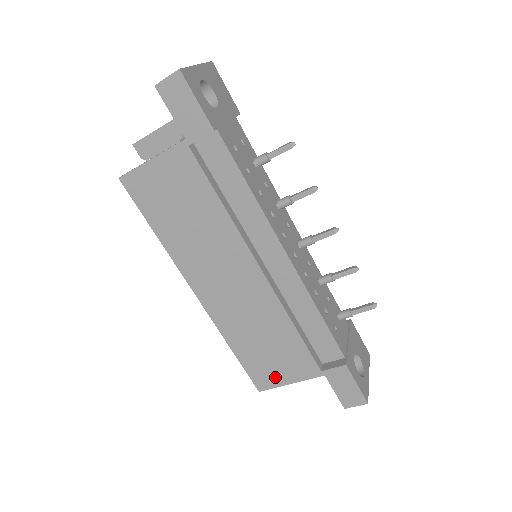
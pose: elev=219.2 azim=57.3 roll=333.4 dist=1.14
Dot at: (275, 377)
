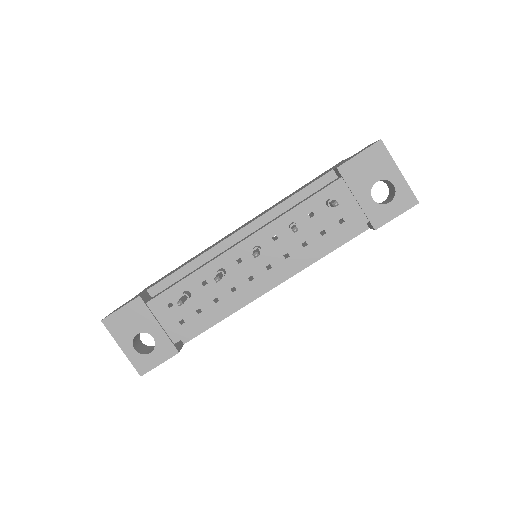
Dot at: occluded
